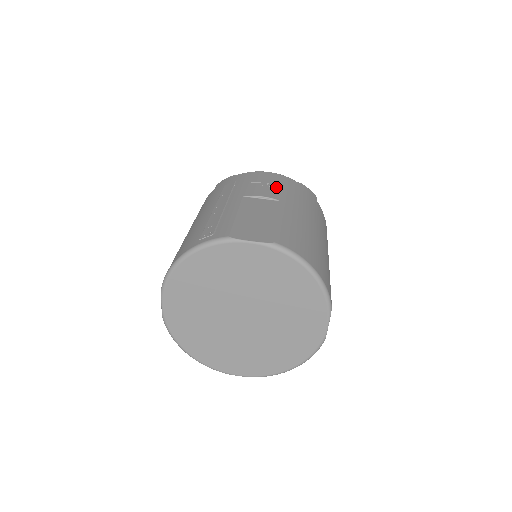
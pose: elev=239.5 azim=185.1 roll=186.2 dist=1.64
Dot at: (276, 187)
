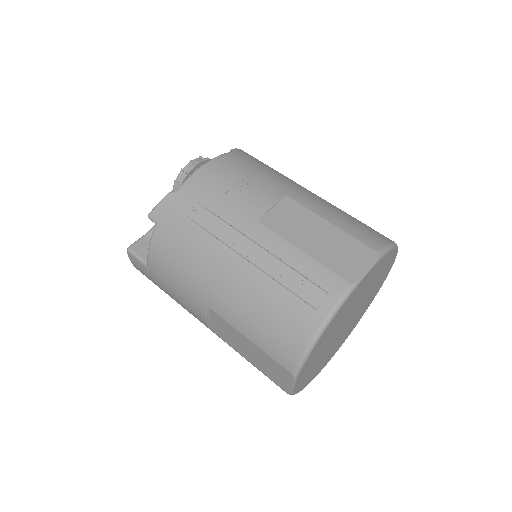
Dot at: (252, 180)
